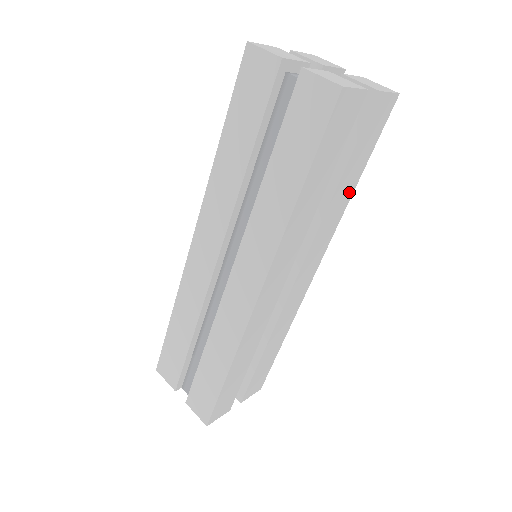
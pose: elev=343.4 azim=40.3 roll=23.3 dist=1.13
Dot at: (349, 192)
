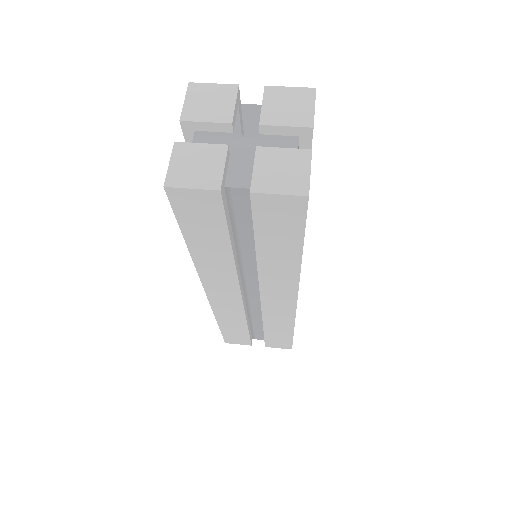
Dot at: (292, 259)
